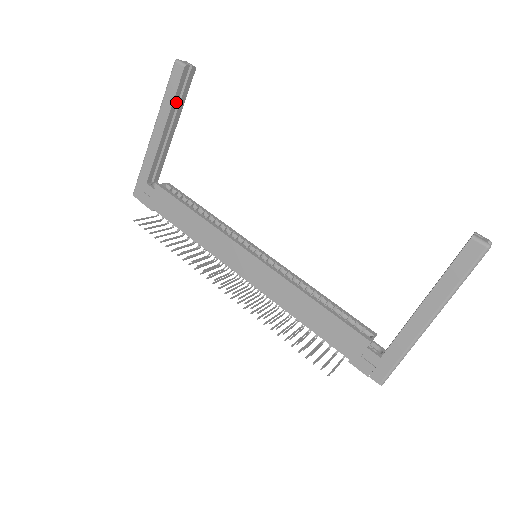
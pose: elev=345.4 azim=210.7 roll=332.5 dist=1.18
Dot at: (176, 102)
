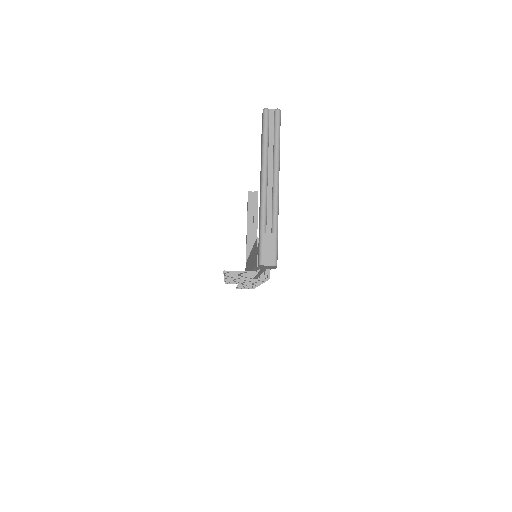
Dot at: (250, 213)
